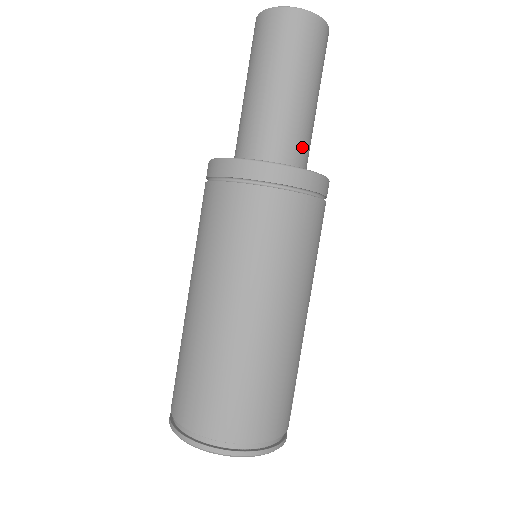
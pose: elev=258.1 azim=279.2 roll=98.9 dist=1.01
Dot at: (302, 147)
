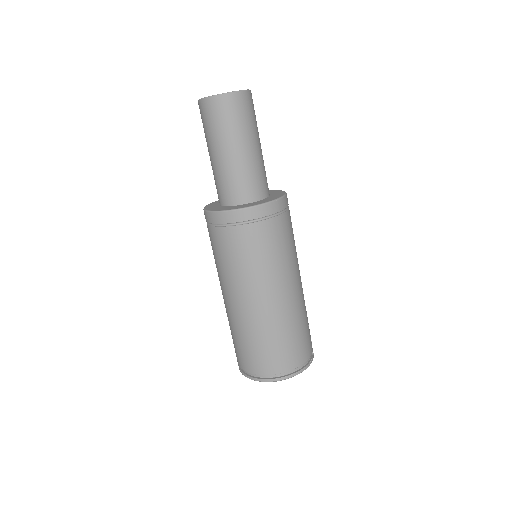
Dot at: (258, 183)
